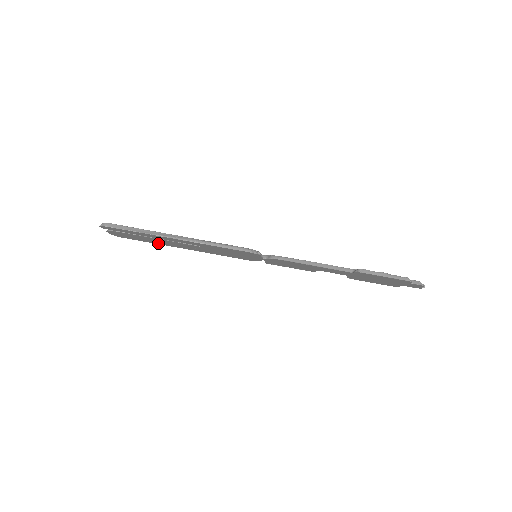
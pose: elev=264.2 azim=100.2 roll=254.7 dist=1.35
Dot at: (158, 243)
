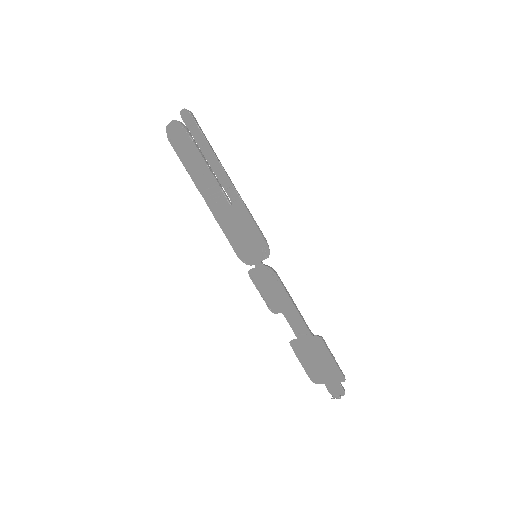
Dot at: (191, 173)
